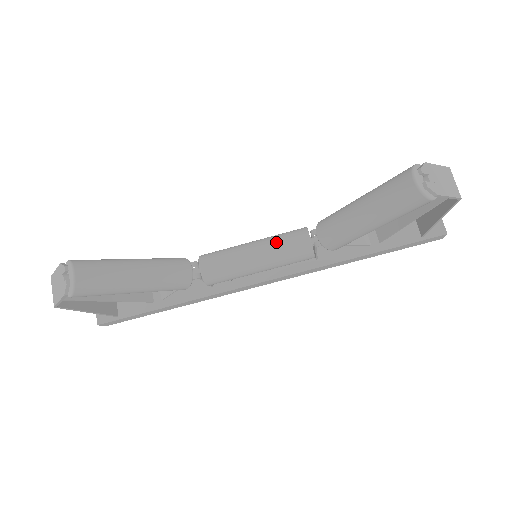
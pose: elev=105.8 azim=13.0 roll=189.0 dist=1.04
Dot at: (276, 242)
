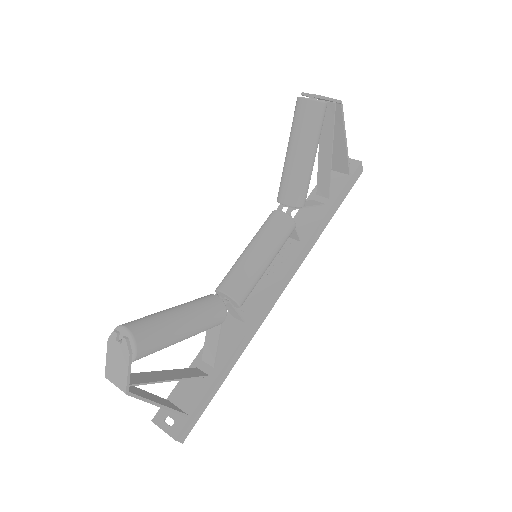
Dot at: (261, 232)
